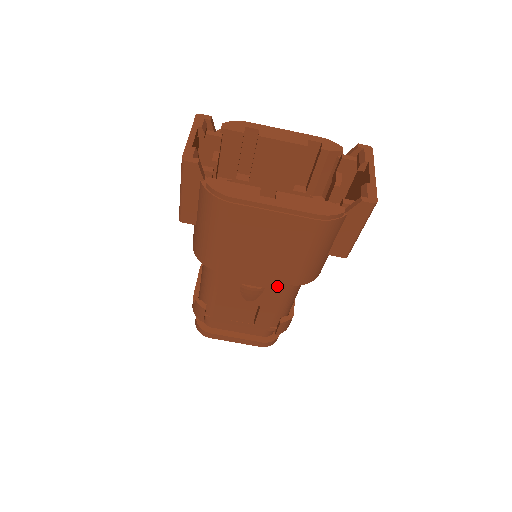
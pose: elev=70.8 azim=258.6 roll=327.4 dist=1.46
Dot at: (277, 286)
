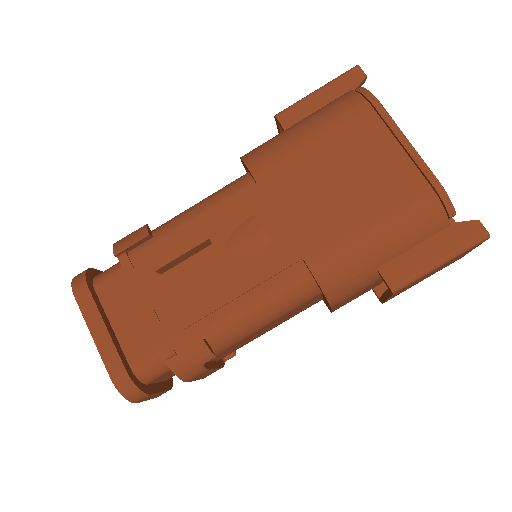
Dot at: (288, 252)
